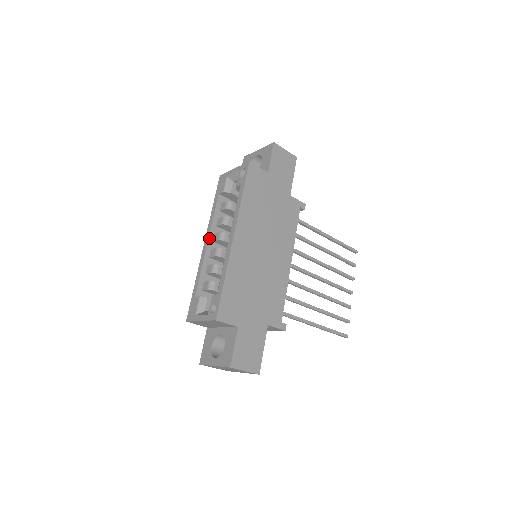
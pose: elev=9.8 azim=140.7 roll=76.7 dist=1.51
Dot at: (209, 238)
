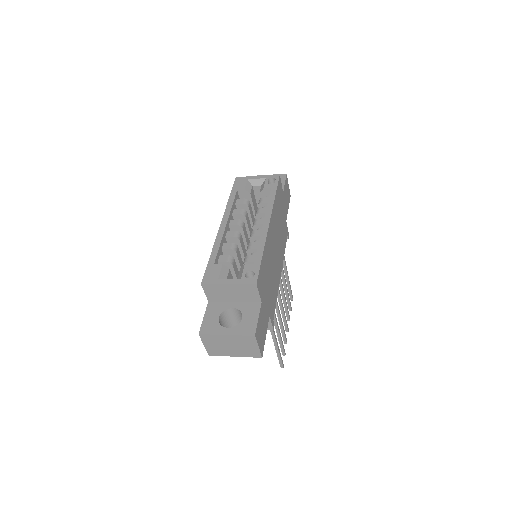
Dot at: (228, 220)
